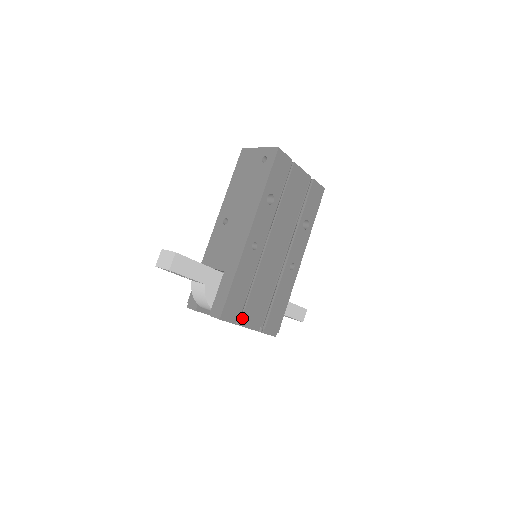
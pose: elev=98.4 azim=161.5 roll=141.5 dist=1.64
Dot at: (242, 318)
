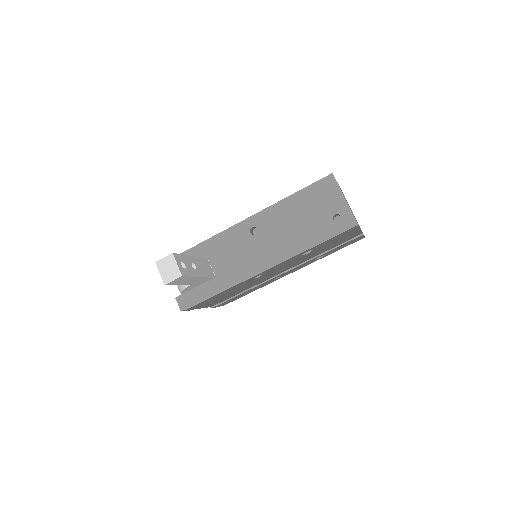
Dot at: occluded
